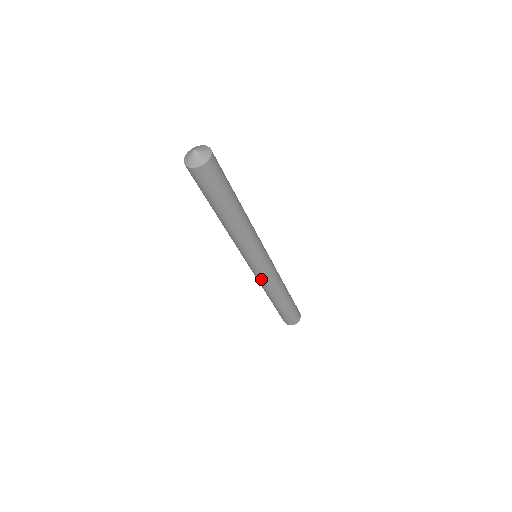
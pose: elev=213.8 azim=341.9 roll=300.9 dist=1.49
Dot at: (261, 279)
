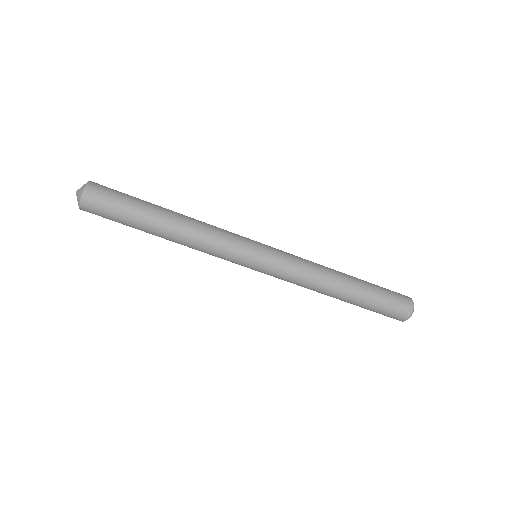
Dot at: (282, 279)
